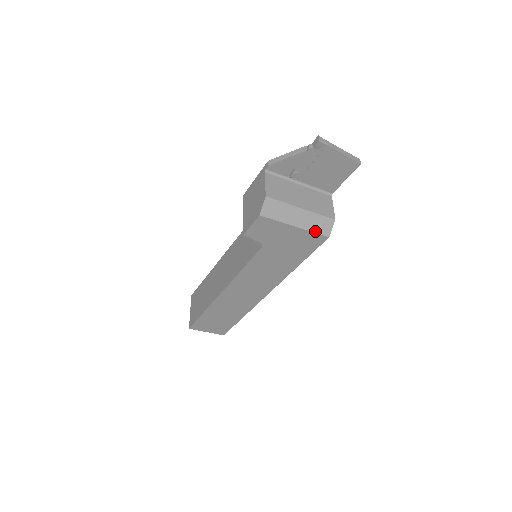
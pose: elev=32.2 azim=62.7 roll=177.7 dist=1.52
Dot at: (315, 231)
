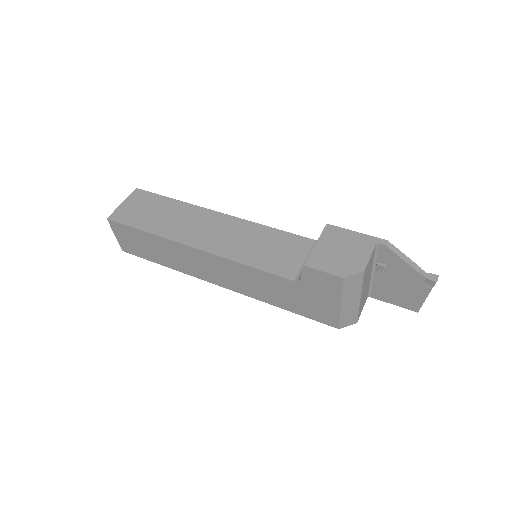
Dot at: (341, 318)
